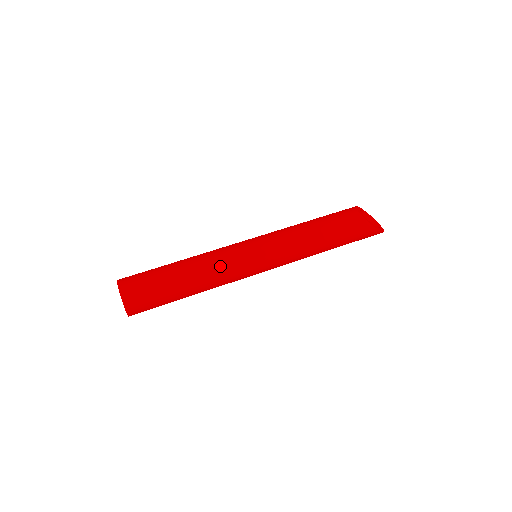
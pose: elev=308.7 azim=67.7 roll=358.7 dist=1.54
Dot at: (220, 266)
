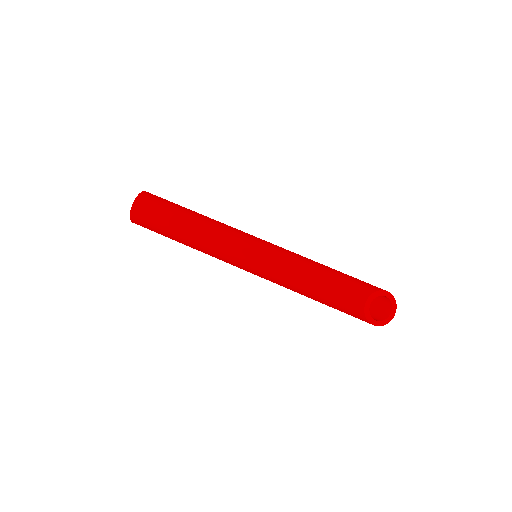
Dot at: (213, 249)
